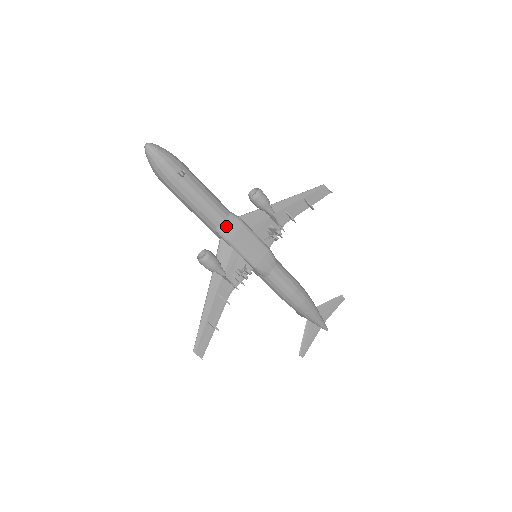
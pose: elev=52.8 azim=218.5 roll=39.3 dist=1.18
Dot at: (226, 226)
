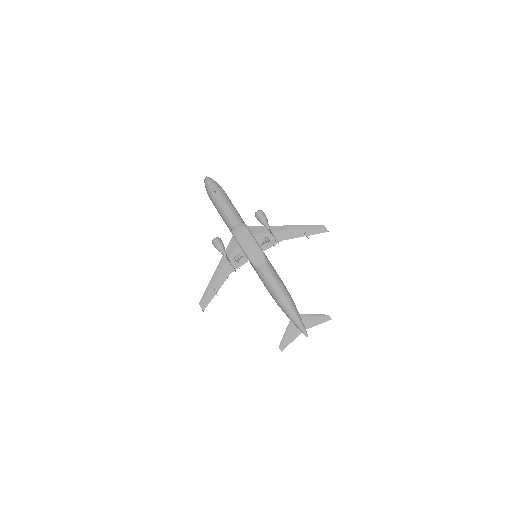
Dot at: (236, 228)
